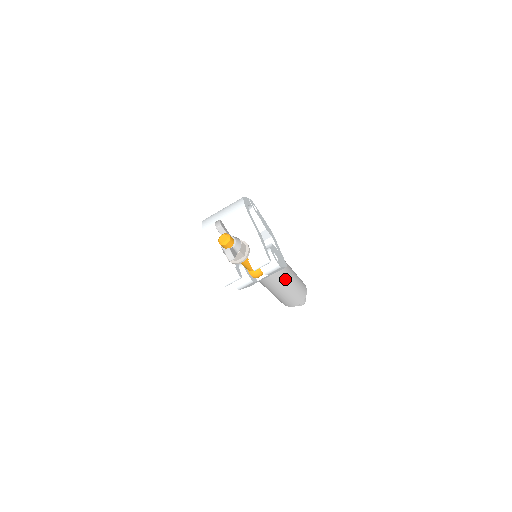
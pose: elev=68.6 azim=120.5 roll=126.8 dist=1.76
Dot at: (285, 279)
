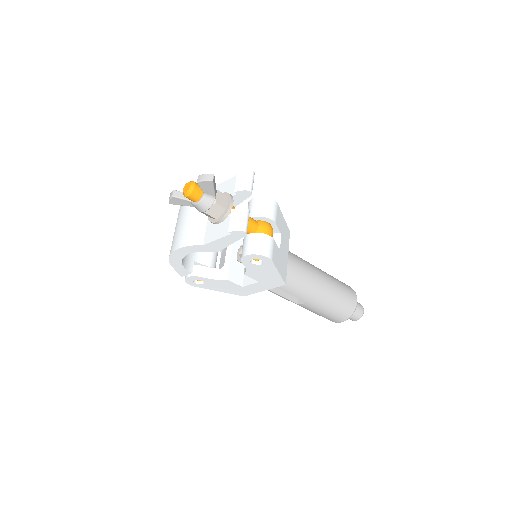
Dot at: (309, 265)
